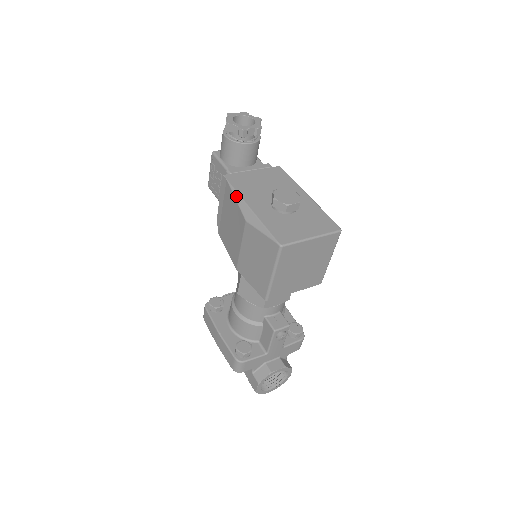
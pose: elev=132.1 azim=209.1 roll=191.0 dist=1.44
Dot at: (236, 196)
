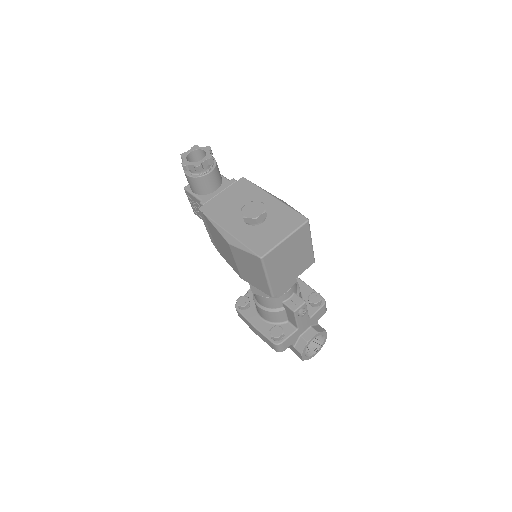
Dot at: (214, 225)
